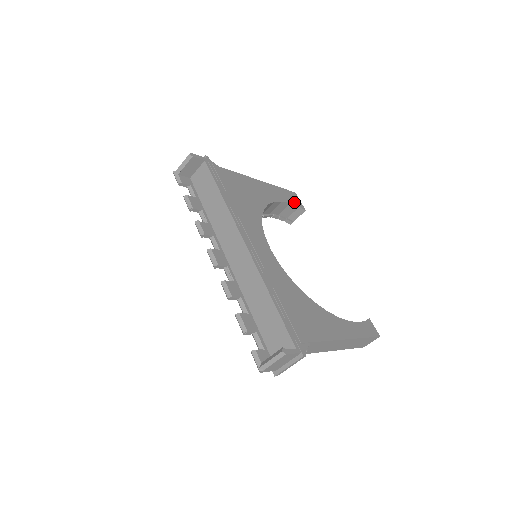
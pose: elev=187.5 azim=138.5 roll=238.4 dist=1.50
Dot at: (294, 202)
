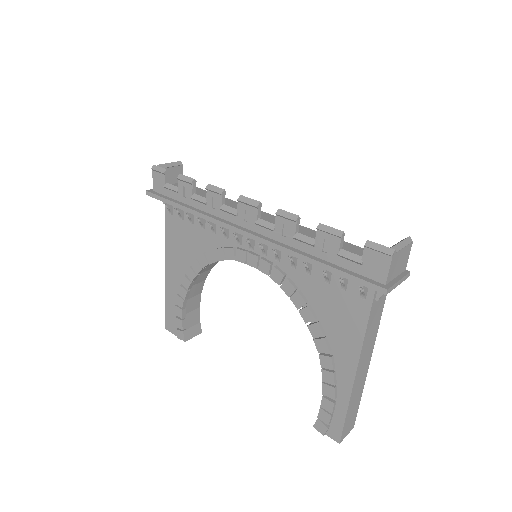
Dot at: occluded
